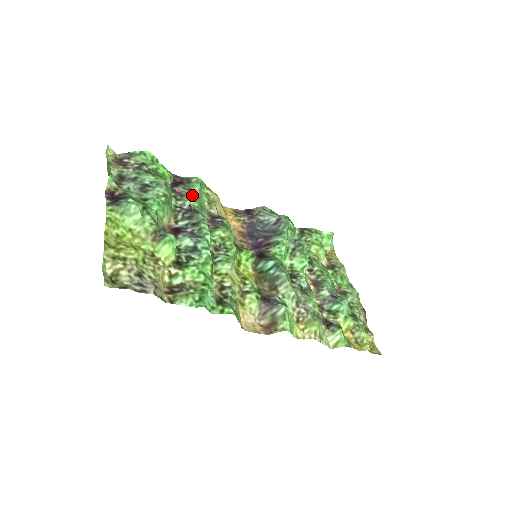
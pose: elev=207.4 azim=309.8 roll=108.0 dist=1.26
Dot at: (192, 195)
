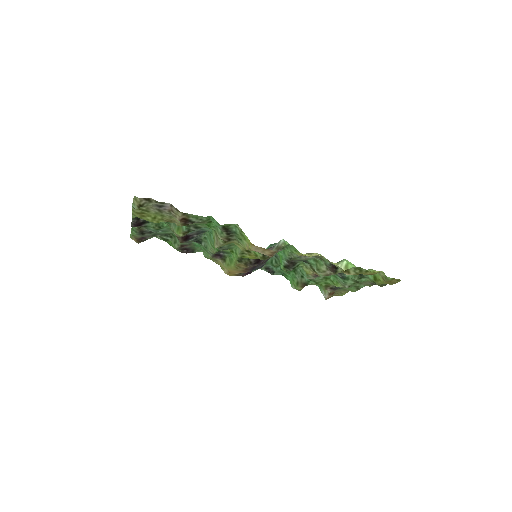
Dot at: (196, 246)
